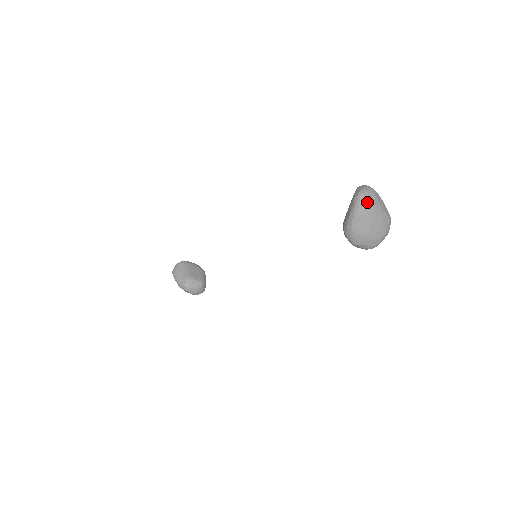
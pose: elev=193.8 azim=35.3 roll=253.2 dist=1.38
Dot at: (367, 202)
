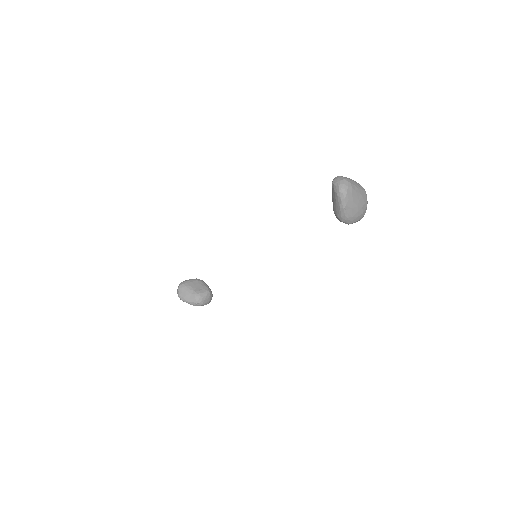
Dot at: (348, 192)
